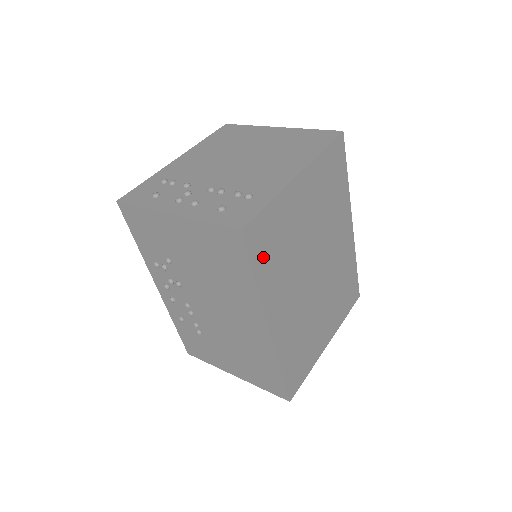
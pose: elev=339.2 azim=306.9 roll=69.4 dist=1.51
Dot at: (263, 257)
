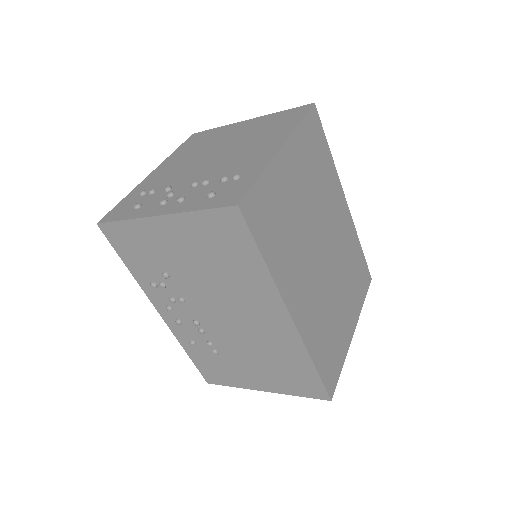
Dot at: (267, 236)
